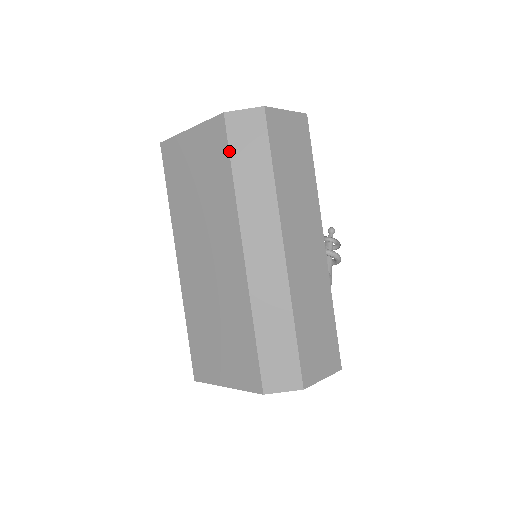
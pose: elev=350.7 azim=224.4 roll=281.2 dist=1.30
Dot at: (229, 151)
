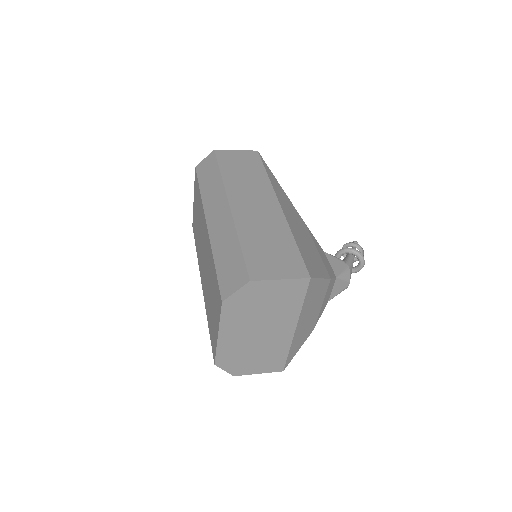
Dot at: (198, 180)
